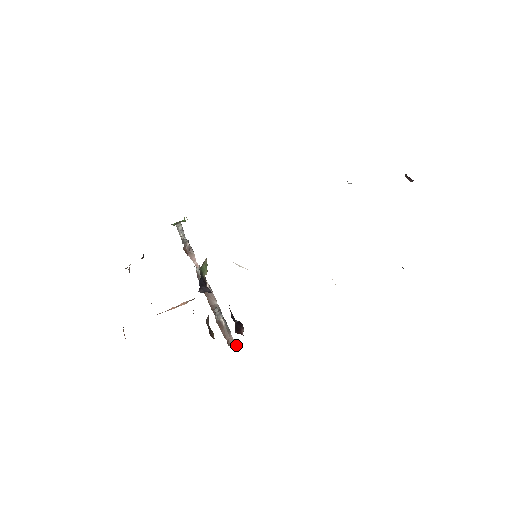
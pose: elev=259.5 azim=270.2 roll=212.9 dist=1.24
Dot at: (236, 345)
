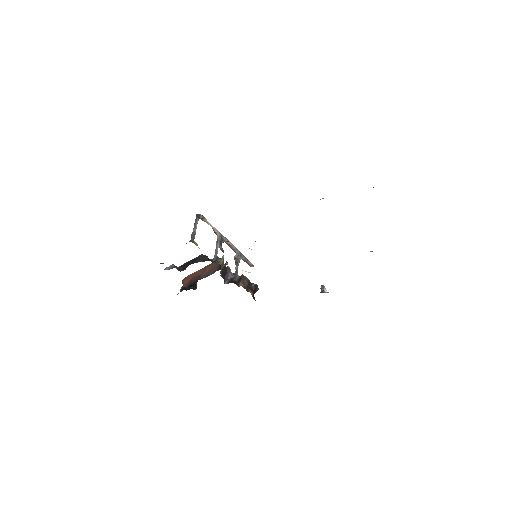
Dot at: occluded
